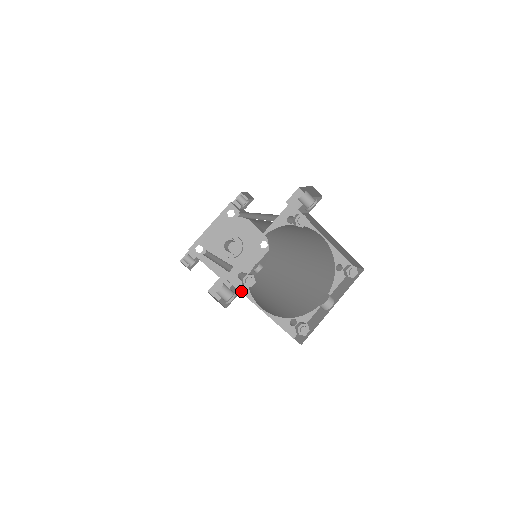
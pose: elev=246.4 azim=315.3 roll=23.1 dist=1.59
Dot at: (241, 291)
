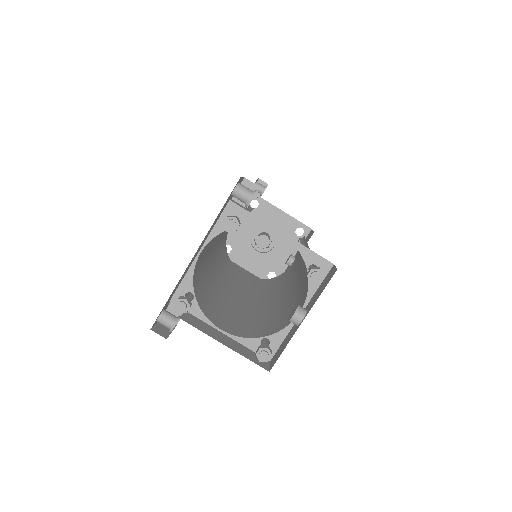
Dot at: (193, 314)
